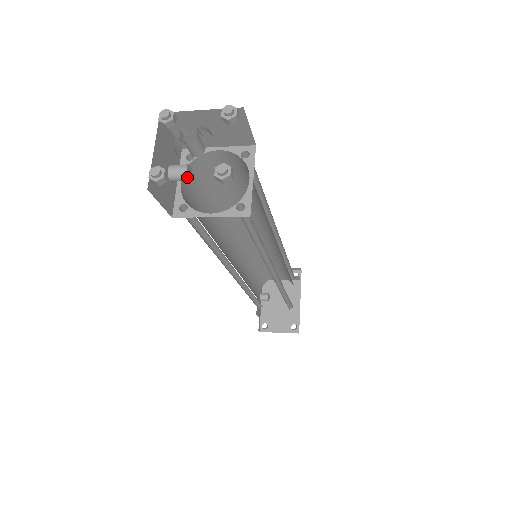
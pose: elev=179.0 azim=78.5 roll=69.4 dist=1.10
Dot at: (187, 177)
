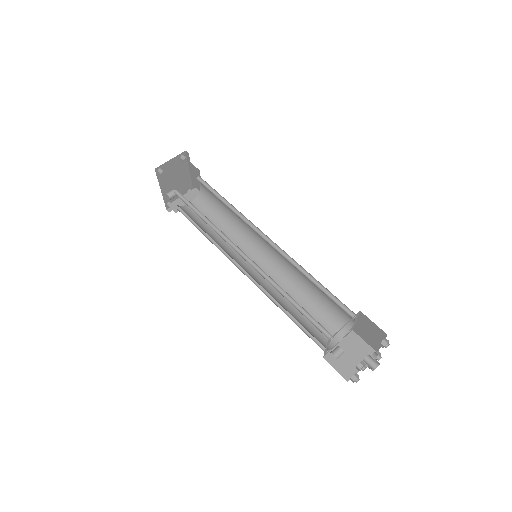
Dot at: occluded
